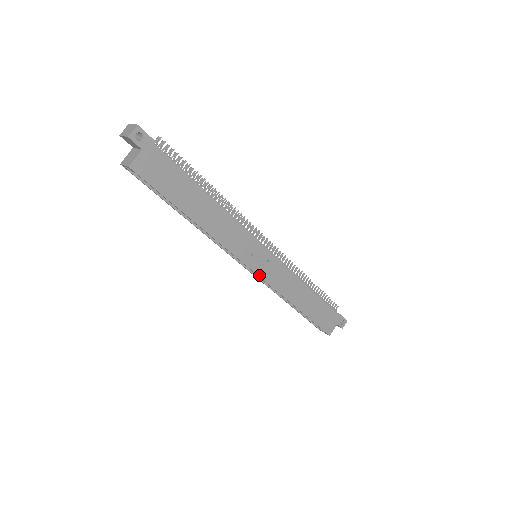
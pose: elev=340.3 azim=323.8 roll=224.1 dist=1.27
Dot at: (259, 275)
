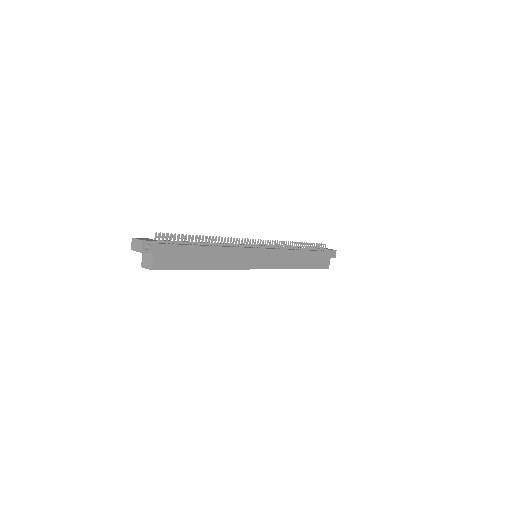
Dot at: (265, 268)
